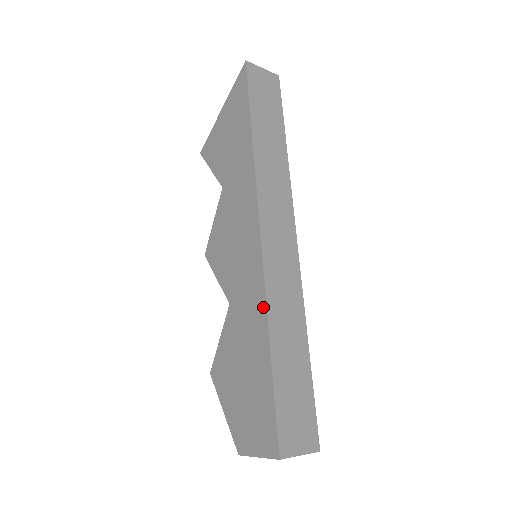
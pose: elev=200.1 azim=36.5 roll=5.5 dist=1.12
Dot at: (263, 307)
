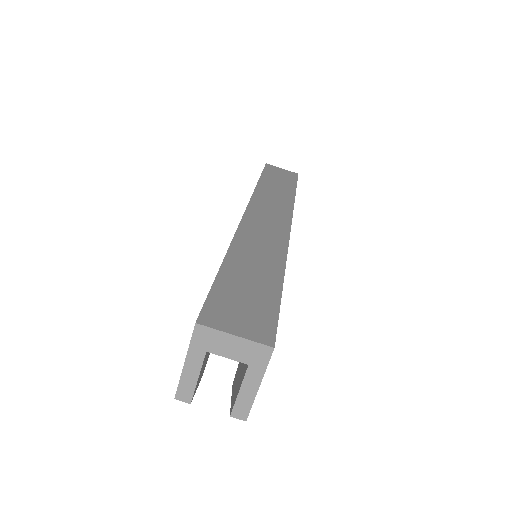
Dot at: occluded
